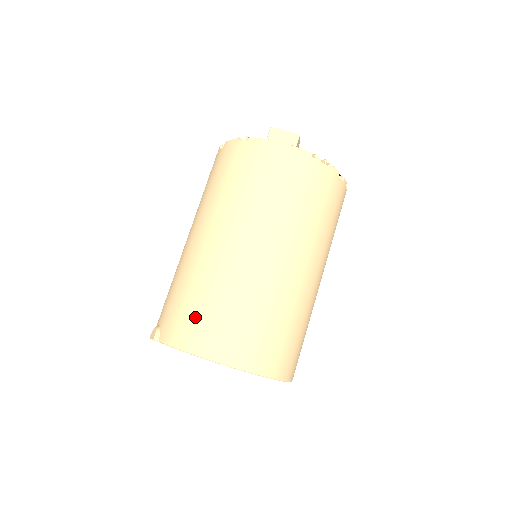
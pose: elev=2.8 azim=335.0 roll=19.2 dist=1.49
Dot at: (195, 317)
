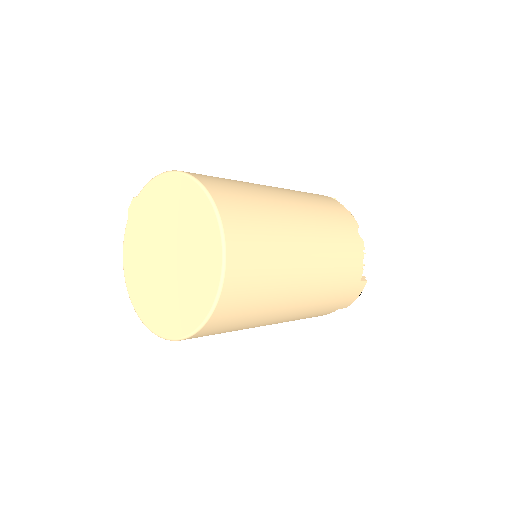
Dot at: occluded
